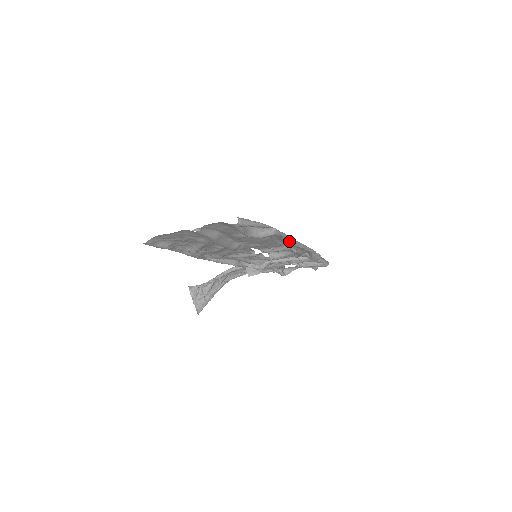
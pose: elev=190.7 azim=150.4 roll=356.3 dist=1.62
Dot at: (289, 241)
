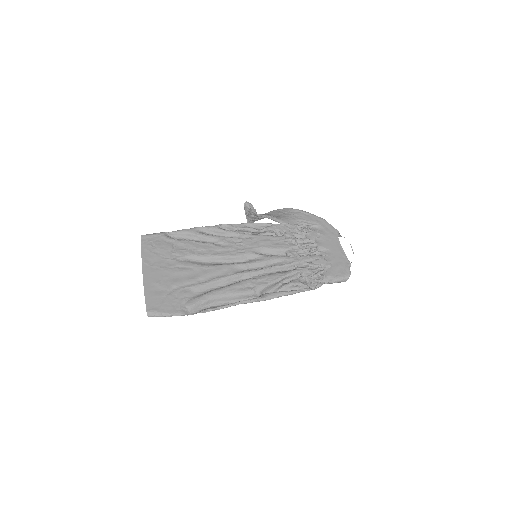
Dot at: (234, 304)
